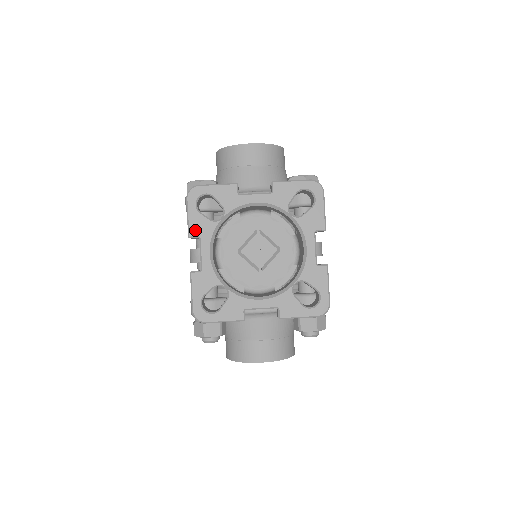
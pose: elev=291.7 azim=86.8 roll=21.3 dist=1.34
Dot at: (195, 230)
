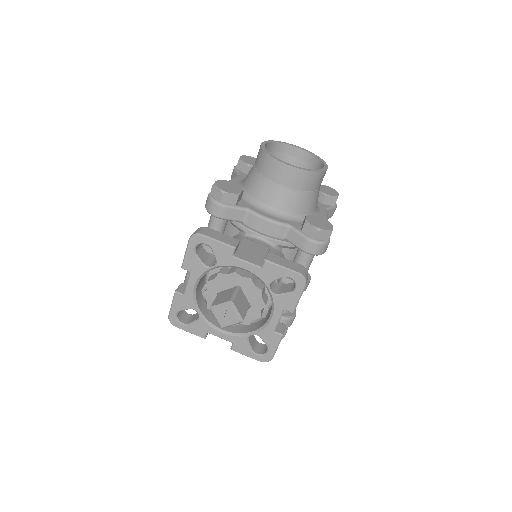
Dot at: (188, 266)
